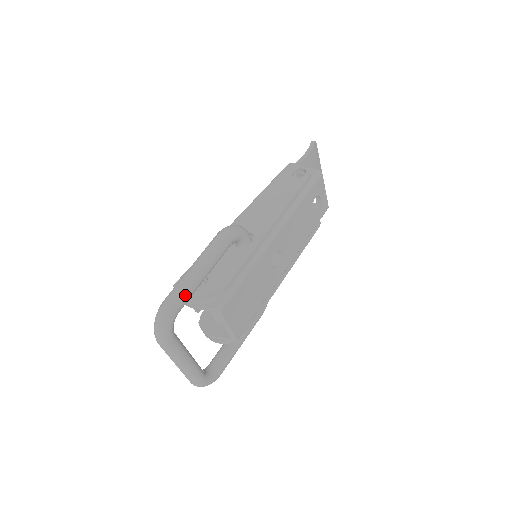
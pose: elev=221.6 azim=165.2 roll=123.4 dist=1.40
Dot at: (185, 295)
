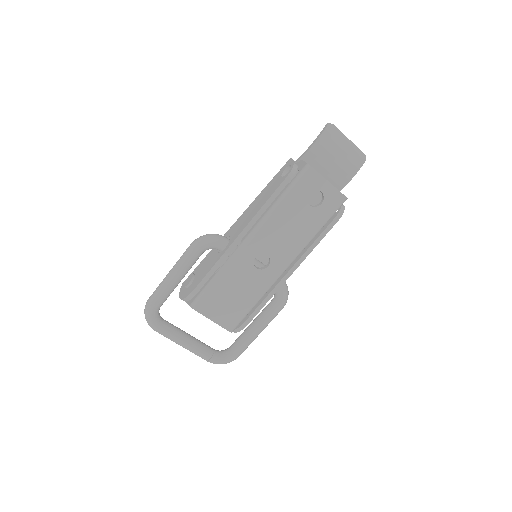
Dot at: (158, 295)
